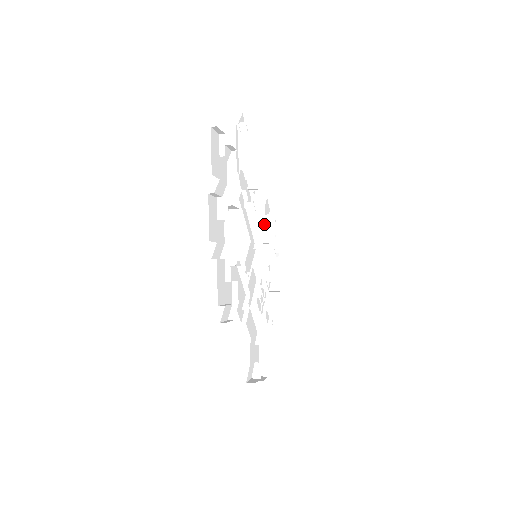
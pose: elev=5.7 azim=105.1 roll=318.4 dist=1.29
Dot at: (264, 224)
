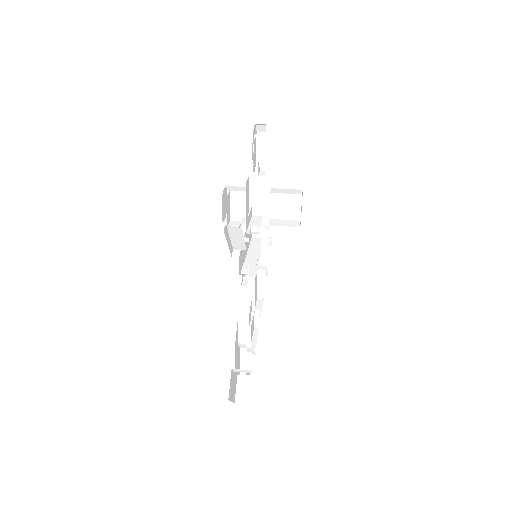
Dot at: (261, 221)
